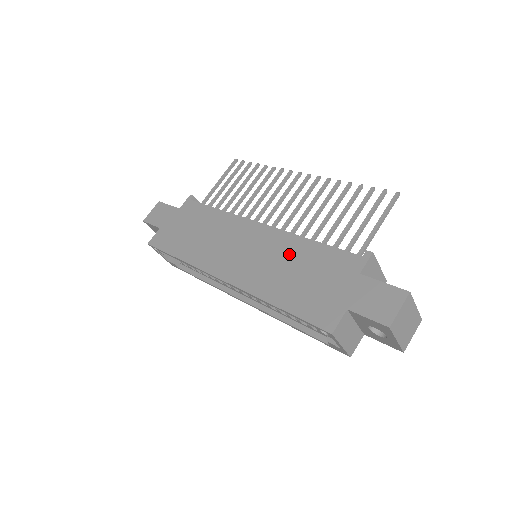
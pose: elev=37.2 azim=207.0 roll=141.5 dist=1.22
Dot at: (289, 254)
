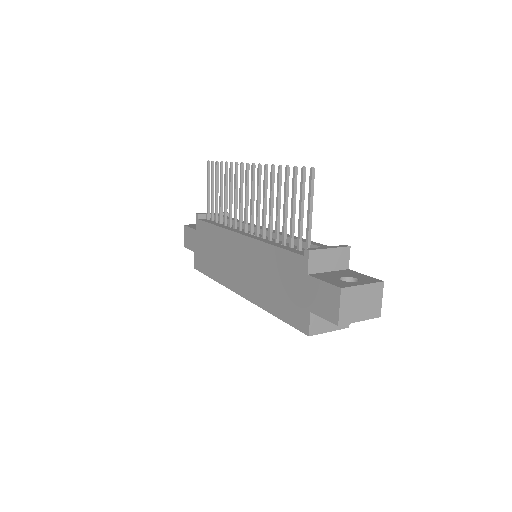
Dot at: (264, 263)
